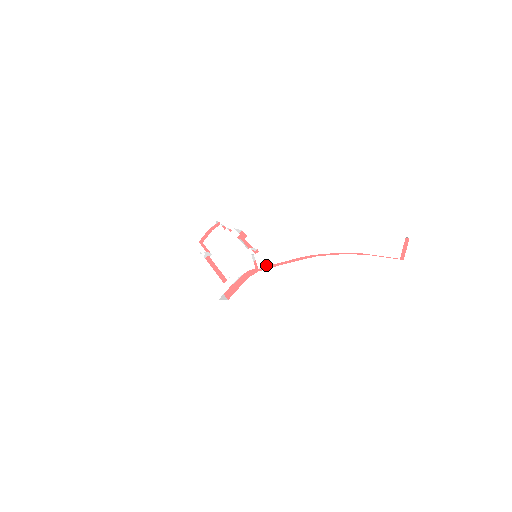
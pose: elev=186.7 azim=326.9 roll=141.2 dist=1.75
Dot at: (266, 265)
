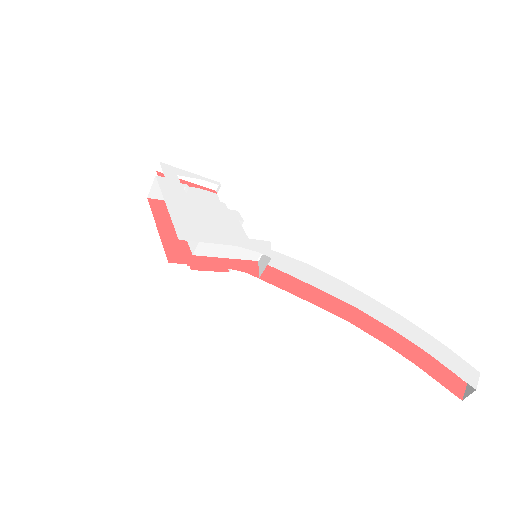
Dot at: (283, 270)
